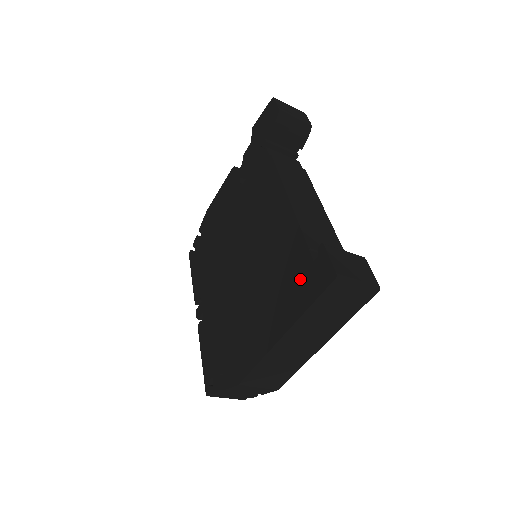
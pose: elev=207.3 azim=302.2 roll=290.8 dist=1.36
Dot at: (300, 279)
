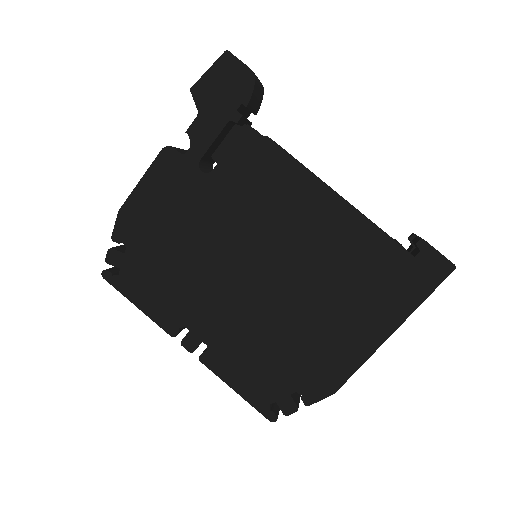
Dot at: (400, 277)
